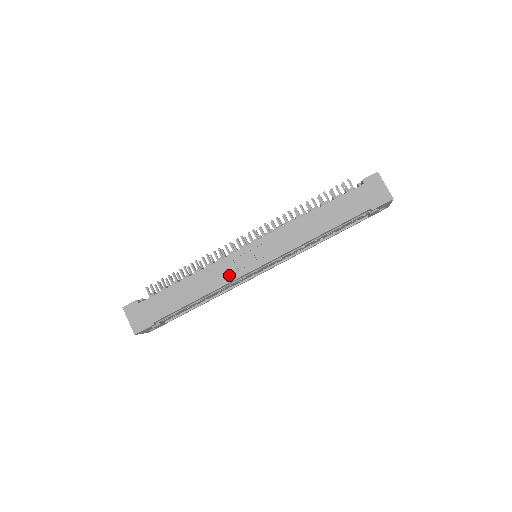
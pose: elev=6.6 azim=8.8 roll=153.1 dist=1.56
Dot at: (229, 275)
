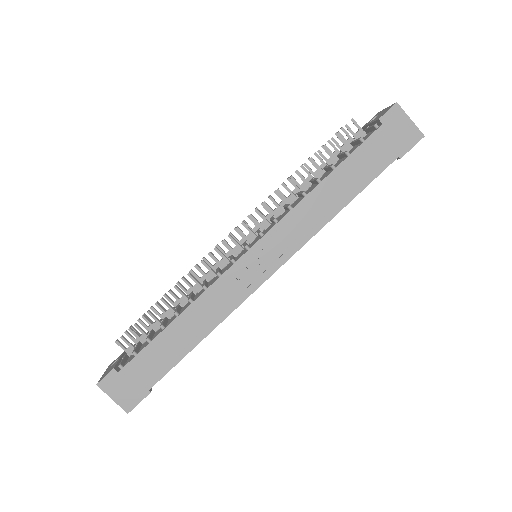
Dot at: (234, 297)
